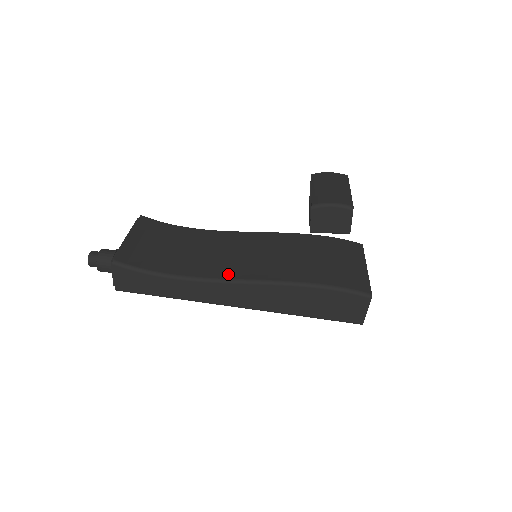
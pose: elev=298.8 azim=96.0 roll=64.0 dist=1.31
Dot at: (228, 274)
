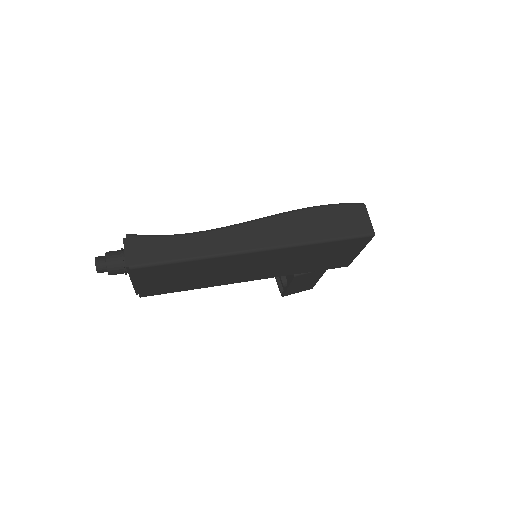
Dot at: occluded
